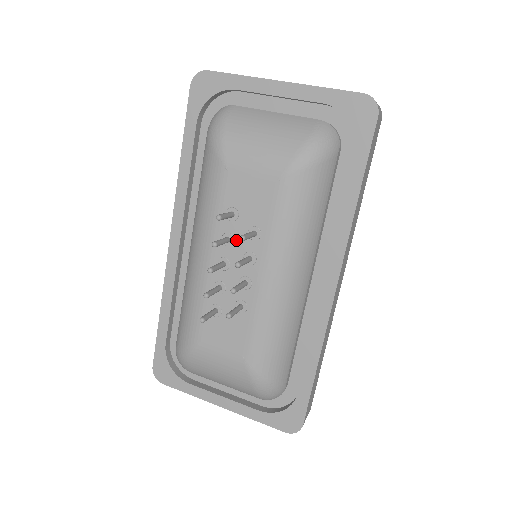
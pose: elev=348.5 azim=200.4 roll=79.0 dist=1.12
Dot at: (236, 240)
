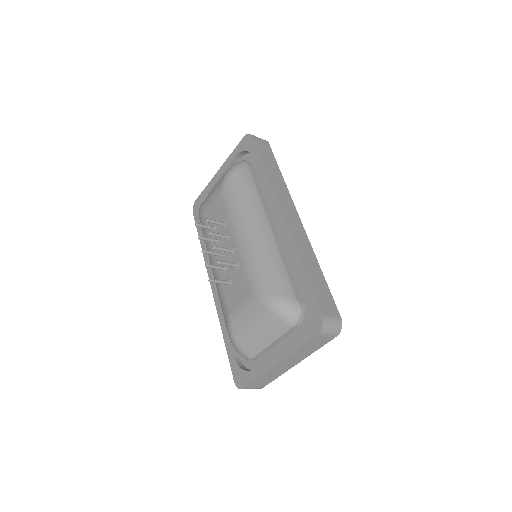
Dot at: occluded
